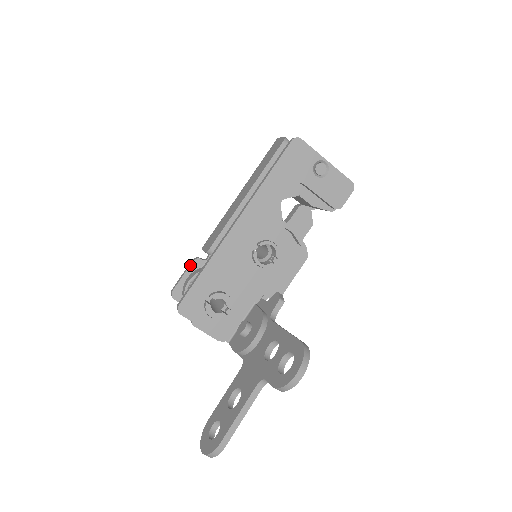
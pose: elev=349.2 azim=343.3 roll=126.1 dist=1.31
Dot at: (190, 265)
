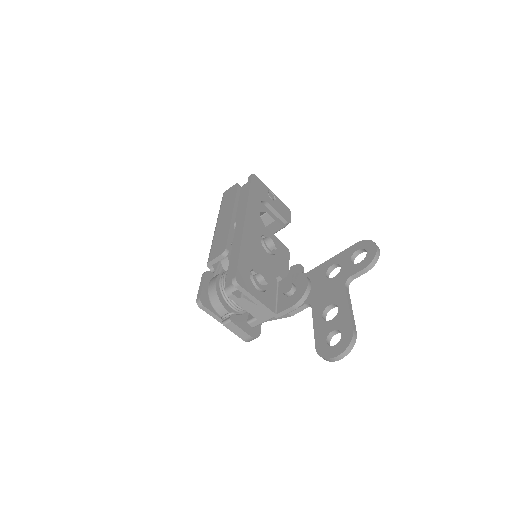
Dot at: (205, 276)
